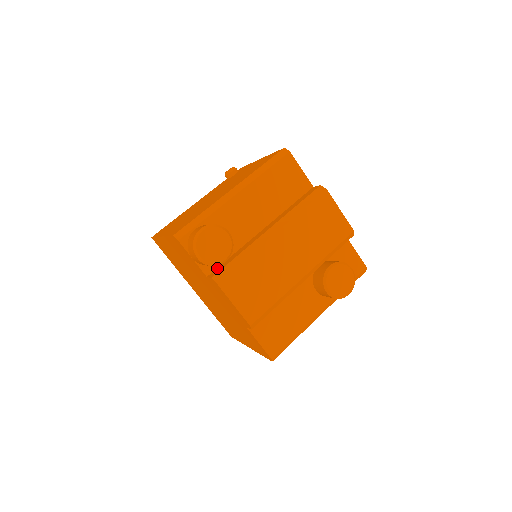
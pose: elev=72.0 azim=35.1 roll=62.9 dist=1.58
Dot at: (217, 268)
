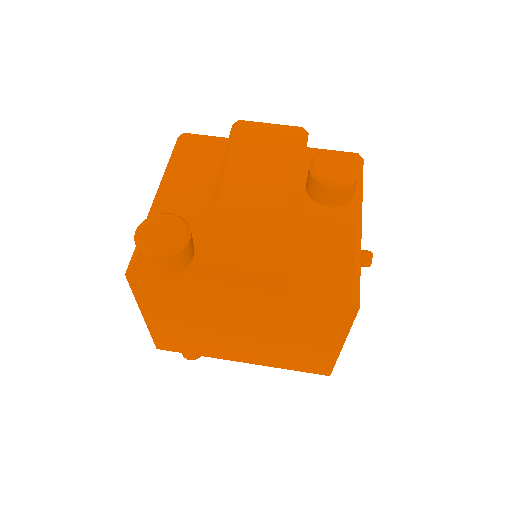
Dot at: occluded
